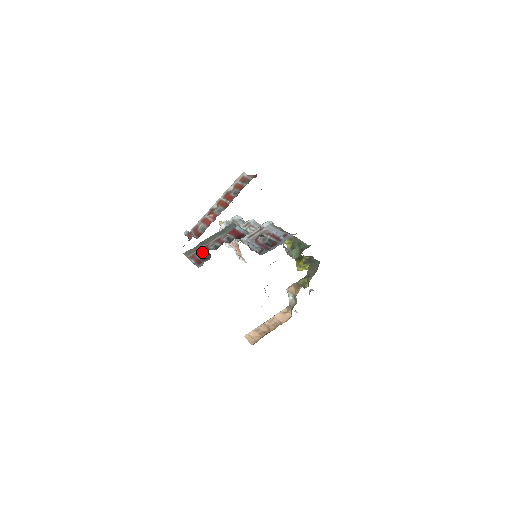
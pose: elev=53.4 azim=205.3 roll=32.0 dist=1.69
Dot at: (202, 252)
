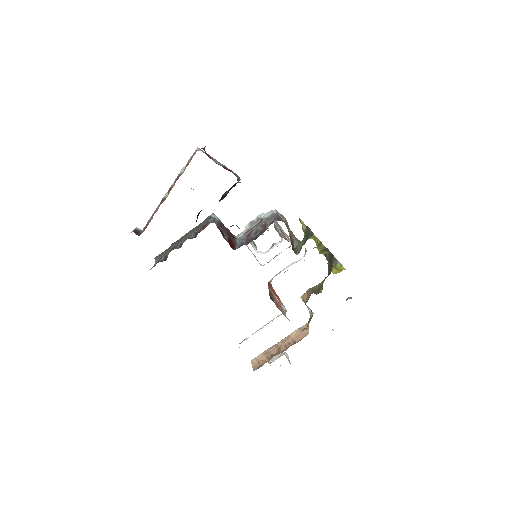
Dot at: (167, 253)
